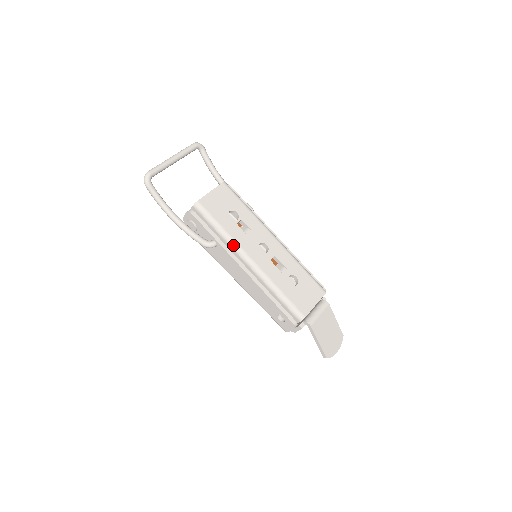
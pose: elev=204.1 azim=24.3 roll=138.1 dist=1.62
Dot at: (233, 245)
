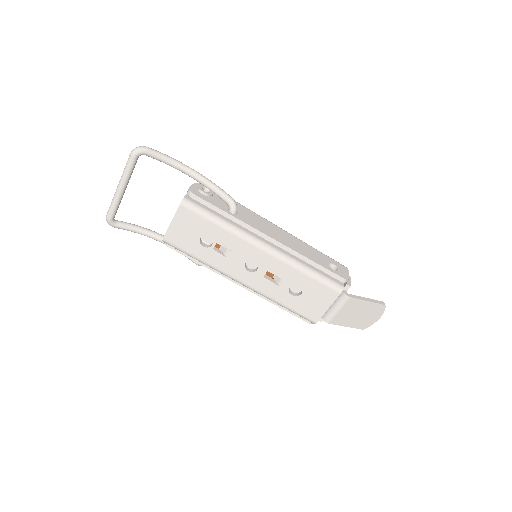
Dot at: occluded
